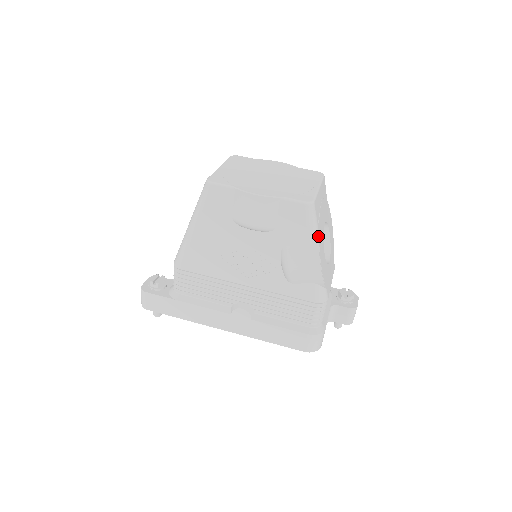
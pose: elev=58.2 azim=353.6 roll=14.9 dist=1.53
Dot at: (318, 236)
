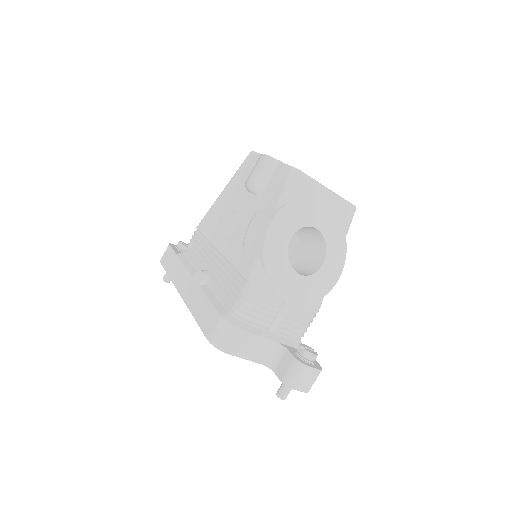
Dot at: (286, 205)
